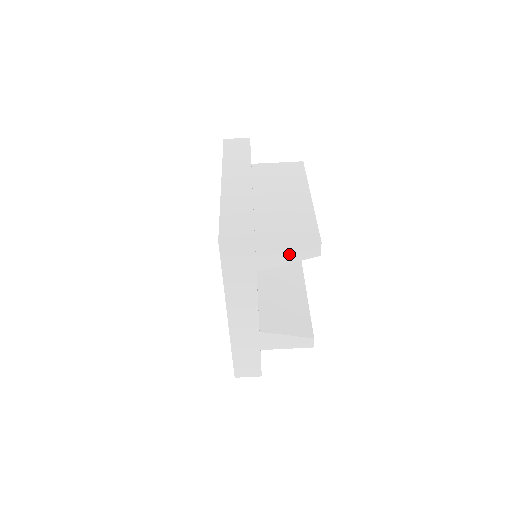
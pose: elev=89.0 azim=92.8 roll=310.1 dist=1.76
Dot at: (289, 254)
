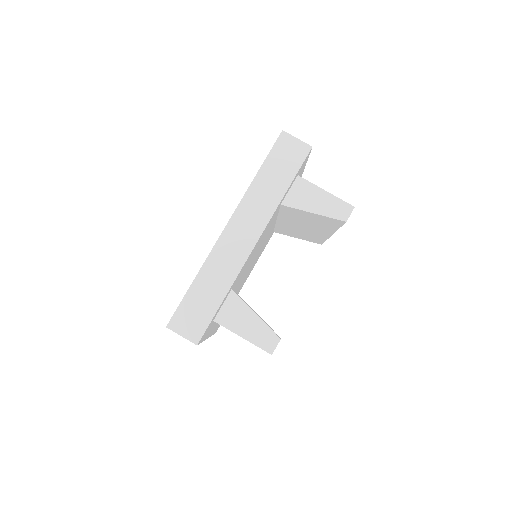
Dot at: (320, 203)
